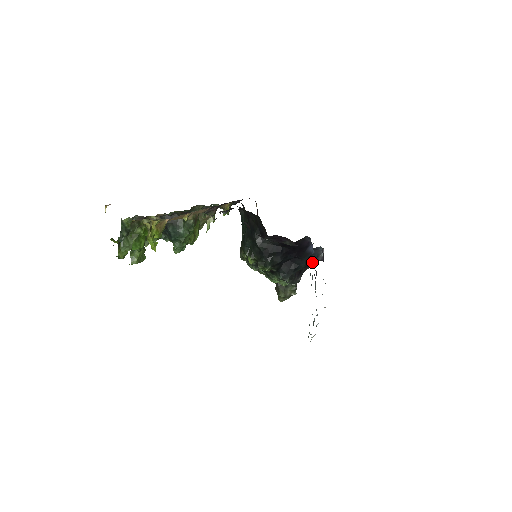
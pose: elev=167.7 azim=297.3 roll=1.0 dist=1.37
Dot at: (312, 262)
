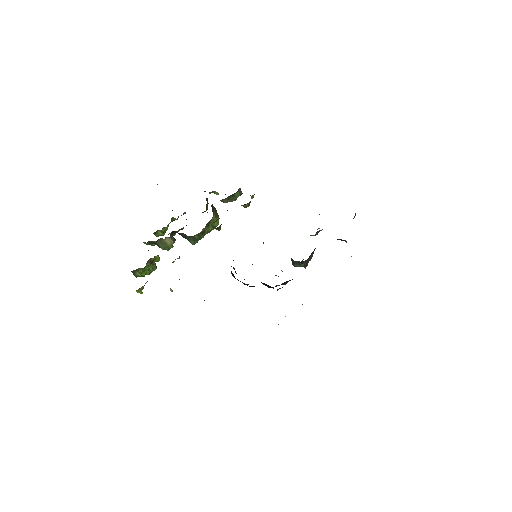
Dot at: occluded
